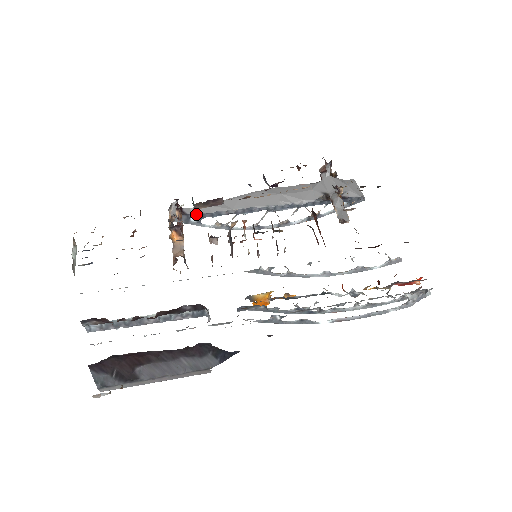
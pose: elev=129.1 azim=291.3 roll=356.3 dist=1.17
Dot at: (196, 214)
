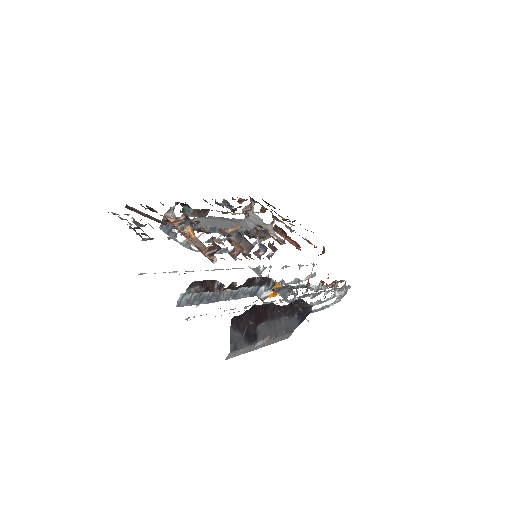
Dot at: occluded
